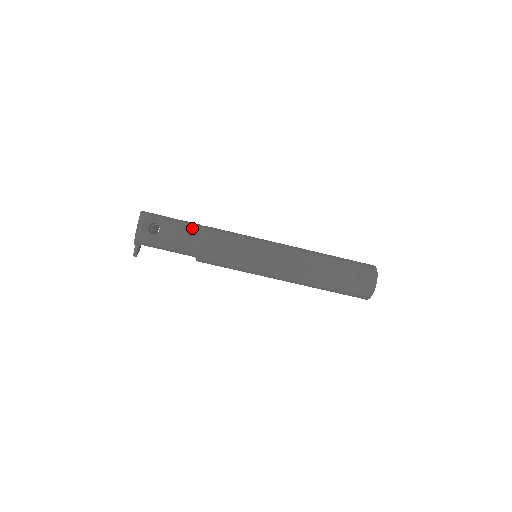
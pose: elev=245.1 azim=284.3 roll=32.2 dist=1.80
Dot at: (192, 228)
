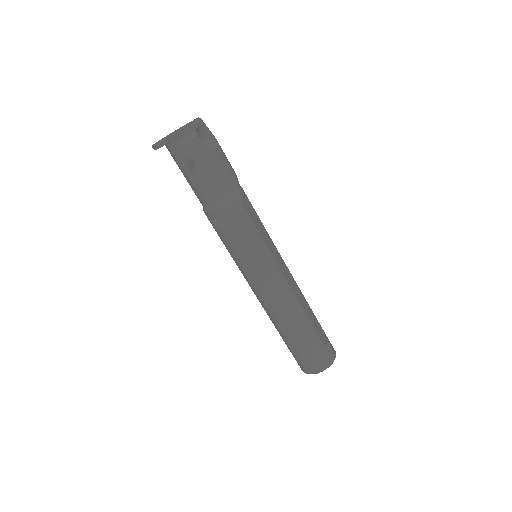
Dot at: occluded
